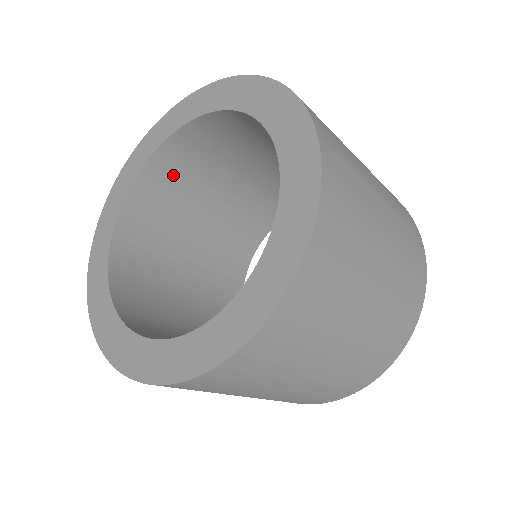
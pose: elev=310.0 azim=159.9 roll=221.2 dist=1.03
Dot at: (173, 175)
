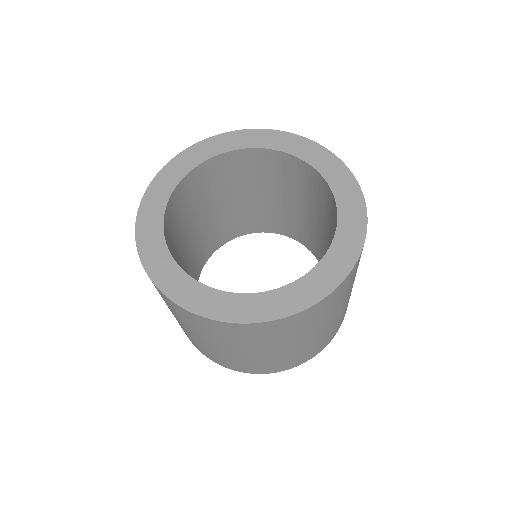
Dot at: (264, 166)
